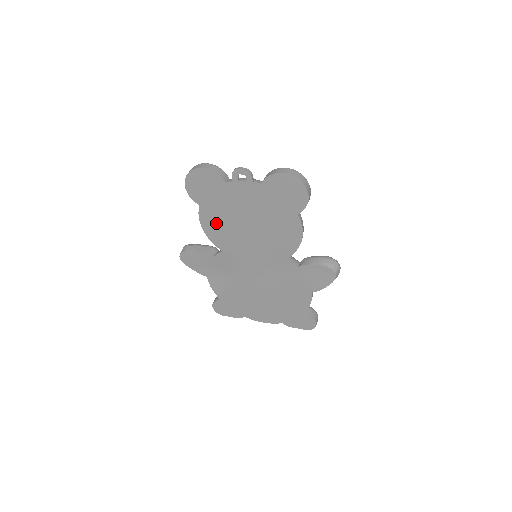
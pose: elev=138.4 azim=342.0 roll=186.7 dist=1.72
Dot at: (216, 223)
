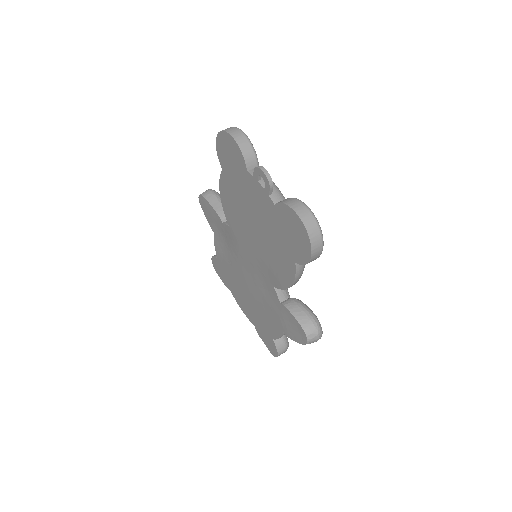
Dot at: (231, 198)
